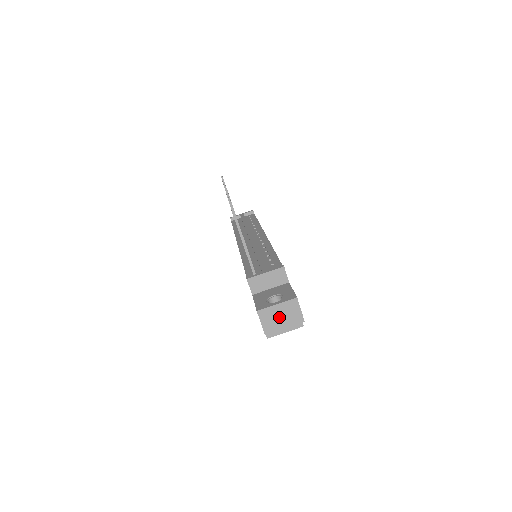
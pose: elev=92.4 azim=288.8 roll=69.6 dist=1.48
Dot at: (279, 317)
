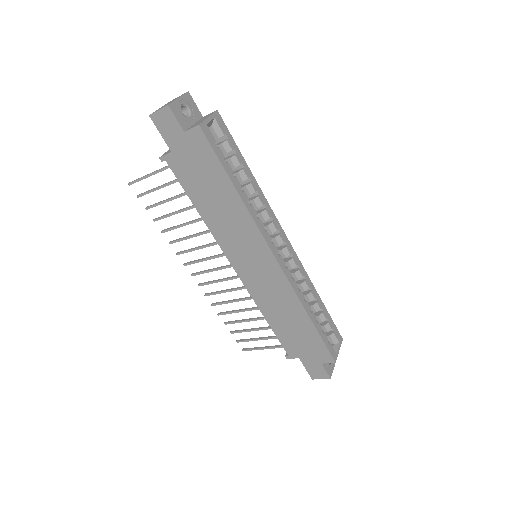
Dot at: occluded
